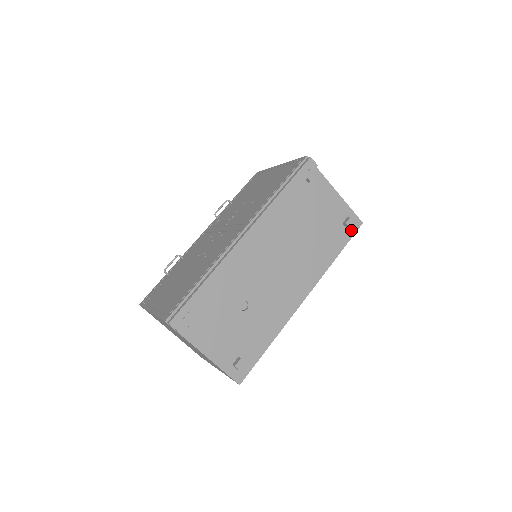
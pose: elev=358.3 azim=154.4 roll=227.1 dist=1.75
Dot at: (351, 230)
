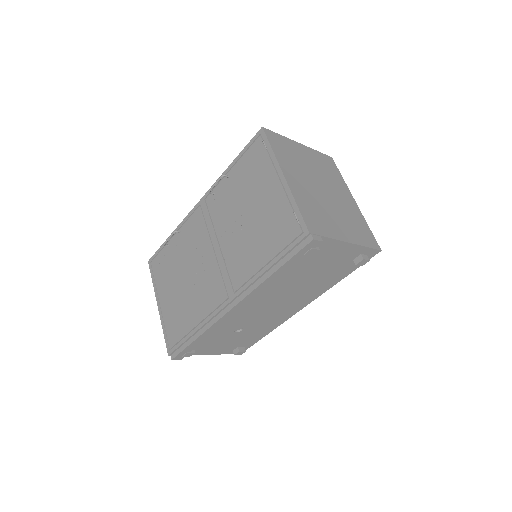
Dot at: occluded
